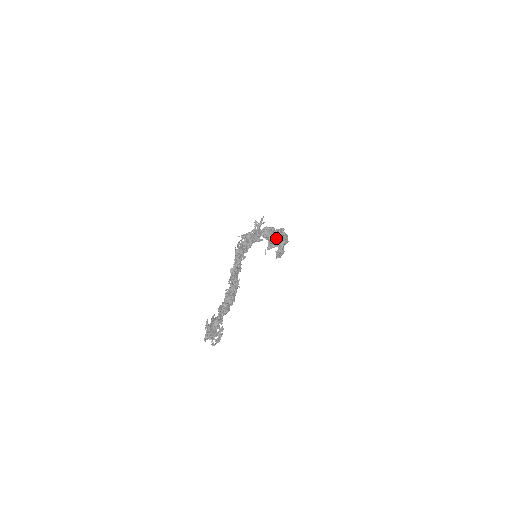
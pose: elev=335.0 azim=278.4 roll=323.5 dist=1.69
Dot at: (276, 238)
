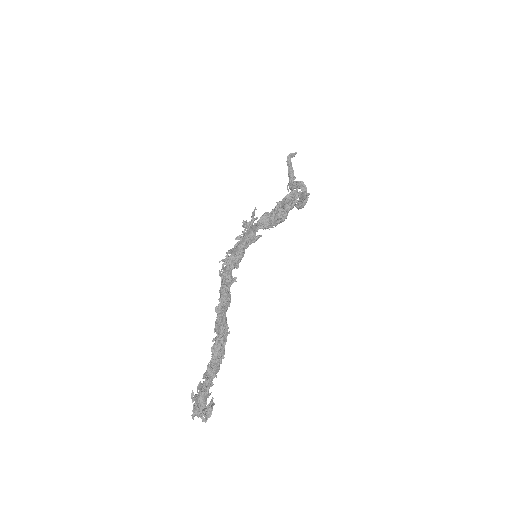
Dot at: (284, 213)
